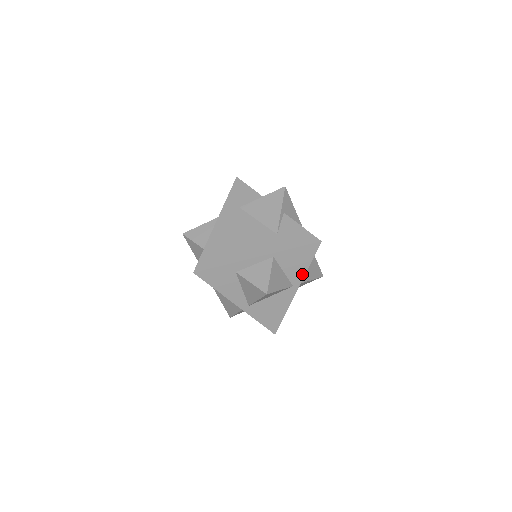
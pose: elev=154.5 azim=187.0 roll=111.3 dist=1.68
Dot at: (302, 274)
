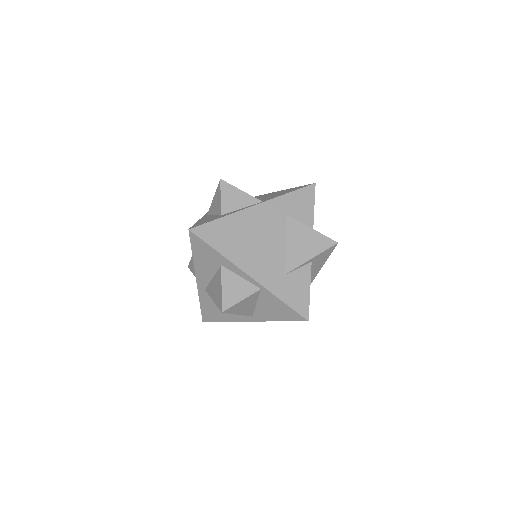
Dot at: (268, 319)
